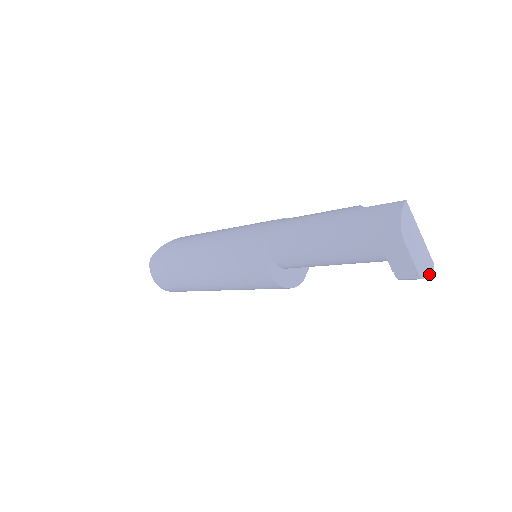
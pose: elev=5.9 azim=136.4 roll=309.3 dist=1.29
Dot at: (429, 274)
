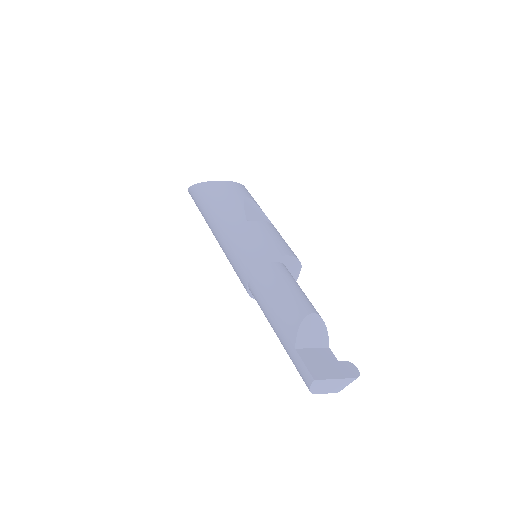
Dot at: (356, 375)
